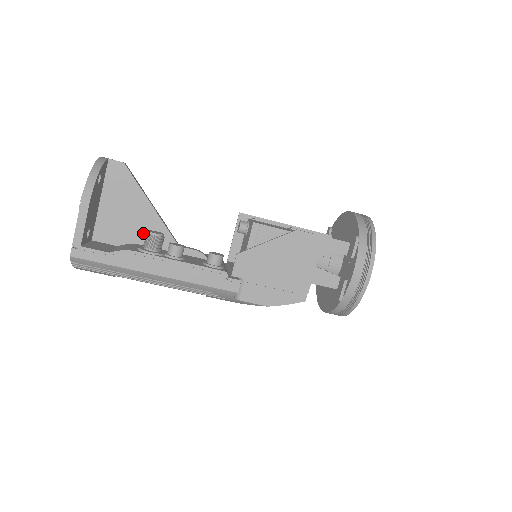
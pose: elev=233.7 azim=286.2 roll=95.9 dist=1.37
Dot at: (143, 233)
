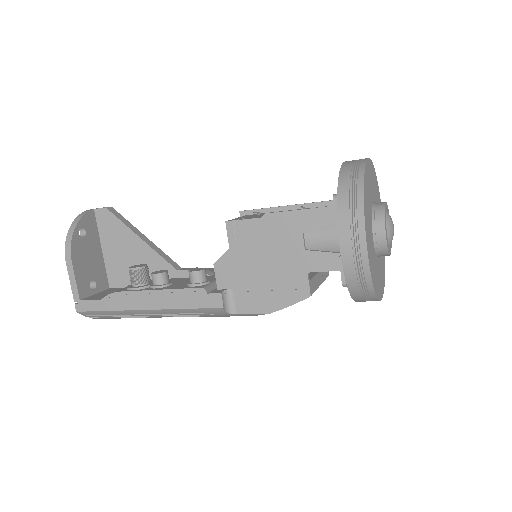
Dot at: occluded
